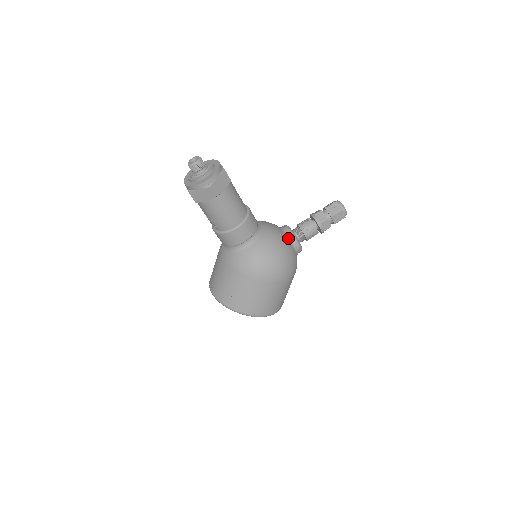
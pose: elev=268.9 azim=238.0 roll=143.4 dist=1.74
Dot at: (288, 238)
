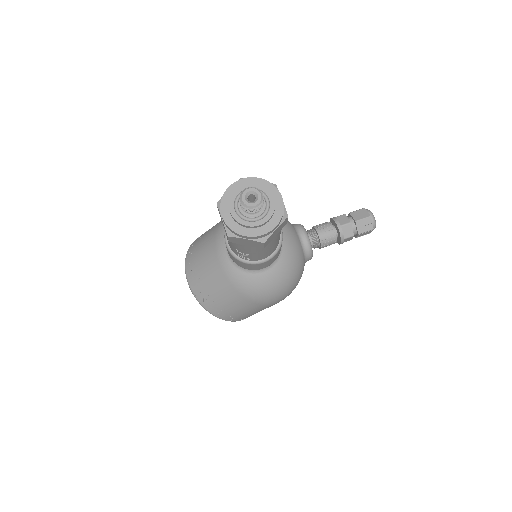
Dot at: (304, 252)
